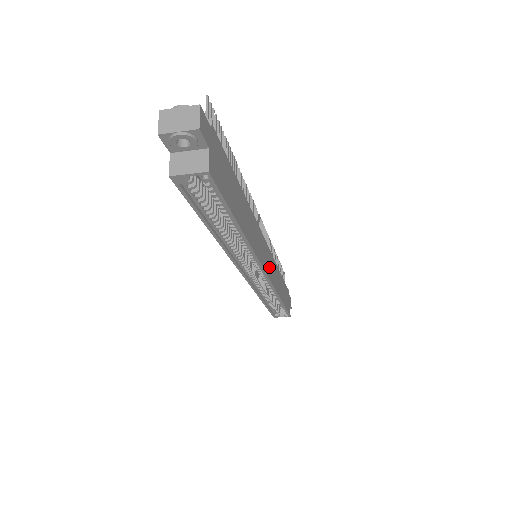
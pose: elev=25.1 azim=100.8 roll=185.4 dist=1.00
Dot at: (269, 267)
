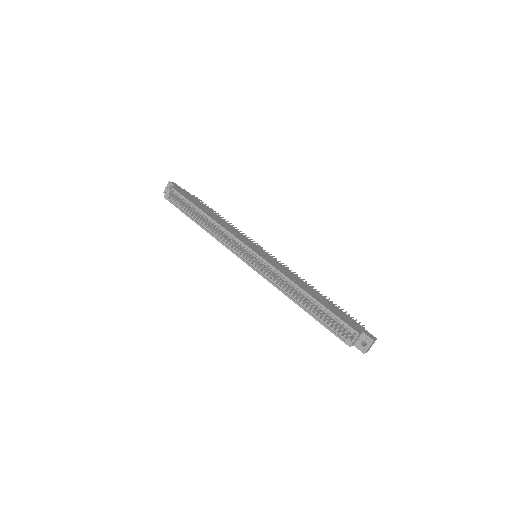
Dot at: (265, 256)
